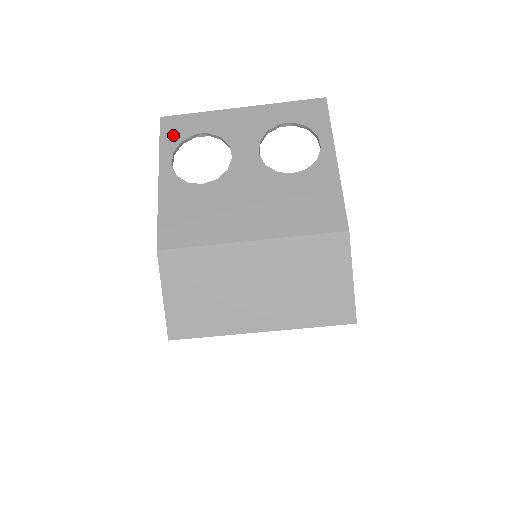
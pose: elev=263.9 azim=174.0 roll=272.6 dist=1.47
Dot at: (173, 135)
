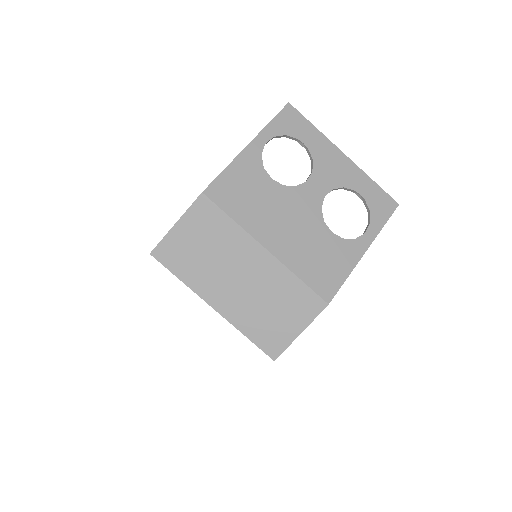
Dot at: (285, 124)
